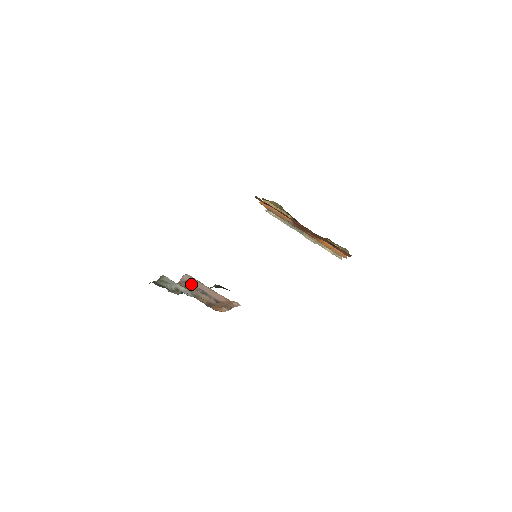
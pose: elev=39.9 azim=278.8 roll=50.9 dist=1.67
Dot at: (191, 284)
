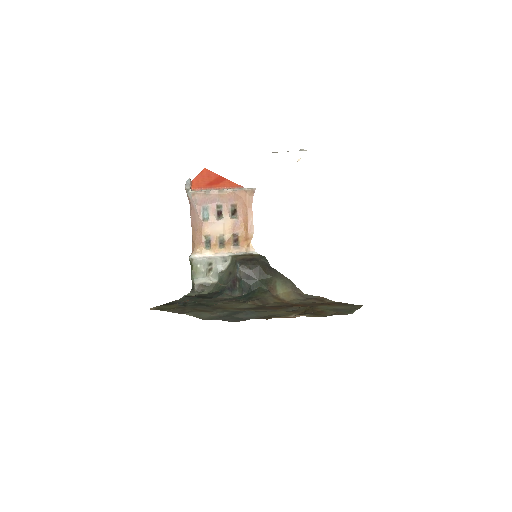
Dot at: (203, 207)
